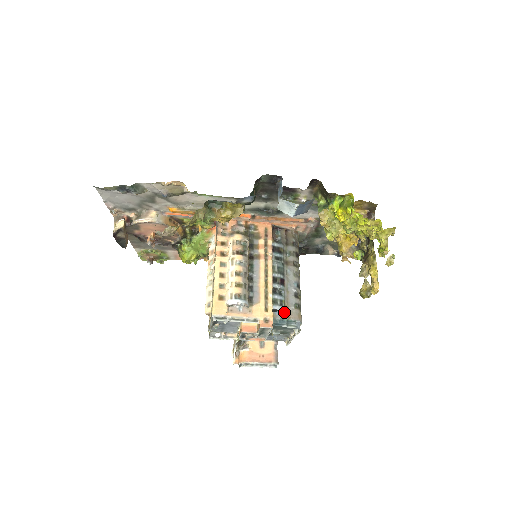
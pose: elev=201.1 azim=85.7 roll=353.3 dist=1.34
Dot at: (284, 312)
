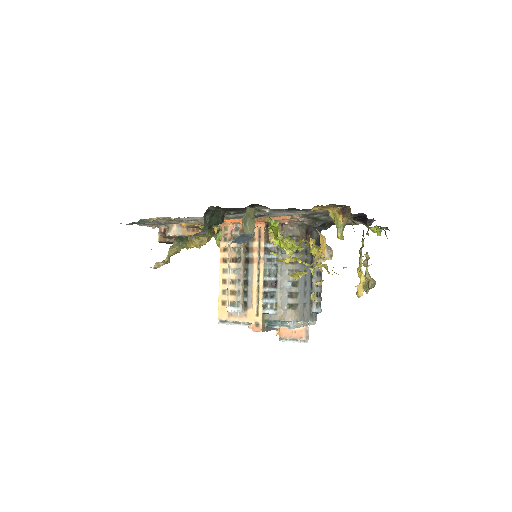
Dot at: (276, 314)
